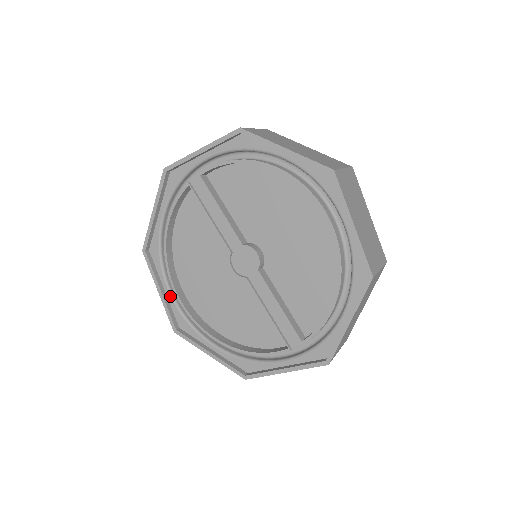
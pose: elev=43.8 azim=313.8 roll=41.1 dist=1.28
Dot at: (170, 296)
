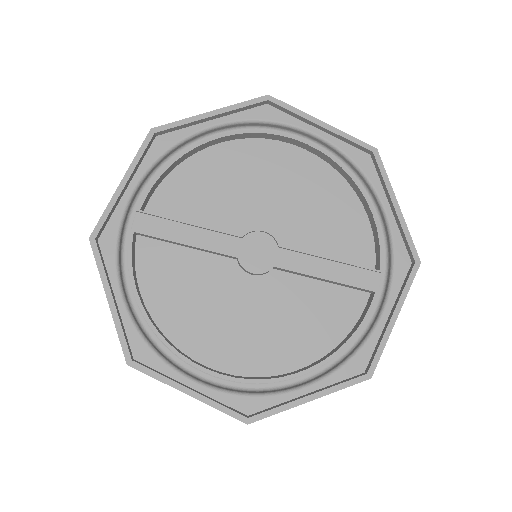
Dot at: (205, 388)
